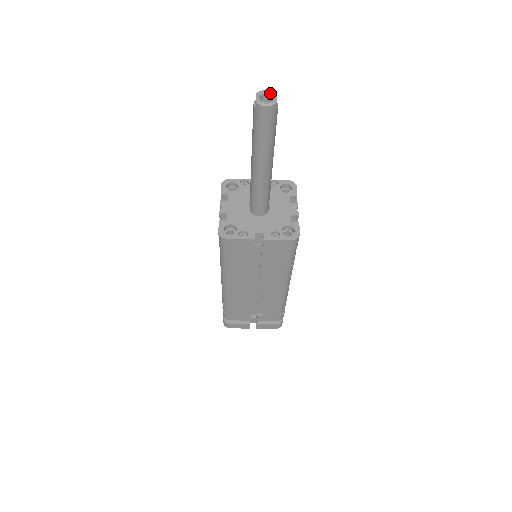
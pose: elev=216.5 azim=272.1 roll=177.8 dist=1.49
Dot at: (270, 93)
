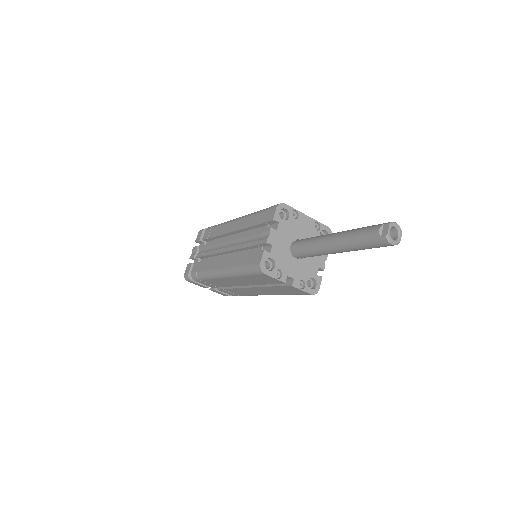
Dot at: (398, 229)
